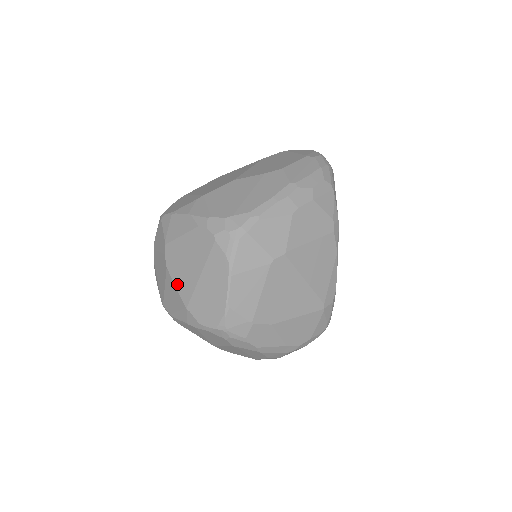
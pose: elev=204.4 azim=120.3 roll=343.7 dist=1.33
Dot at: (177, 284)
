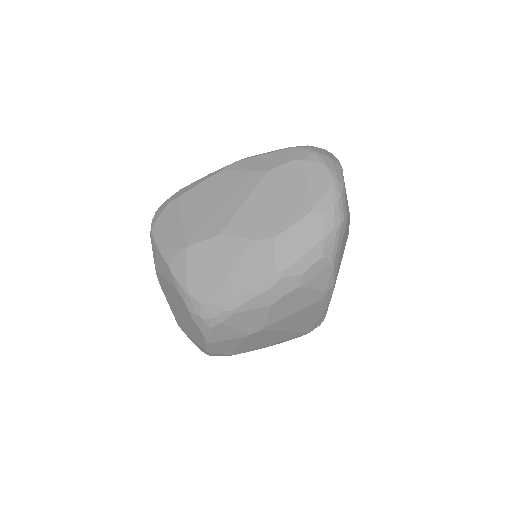
Dot at: (169, 304)
